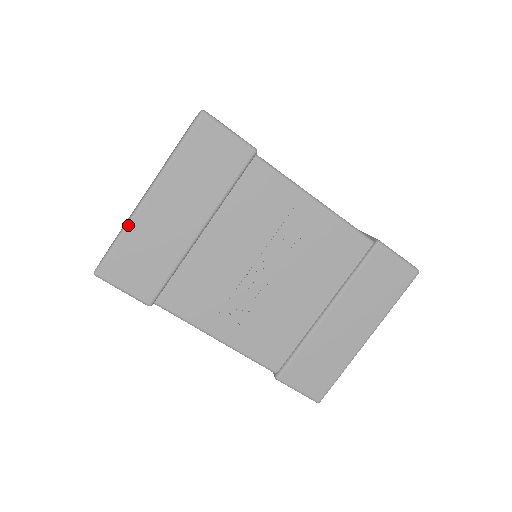
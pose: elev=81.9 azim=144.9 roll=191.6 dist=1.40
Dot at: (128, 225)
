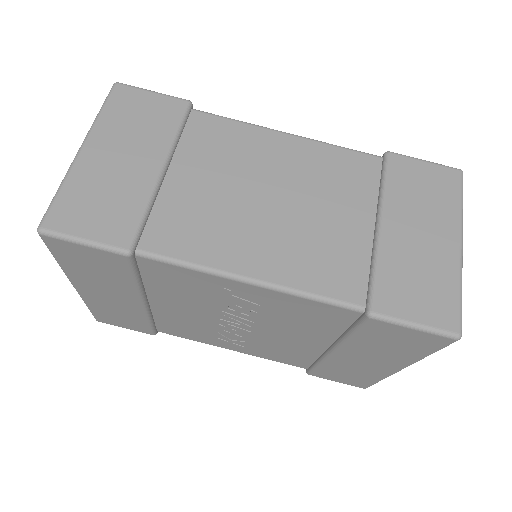
Dot at: (84, 301)
